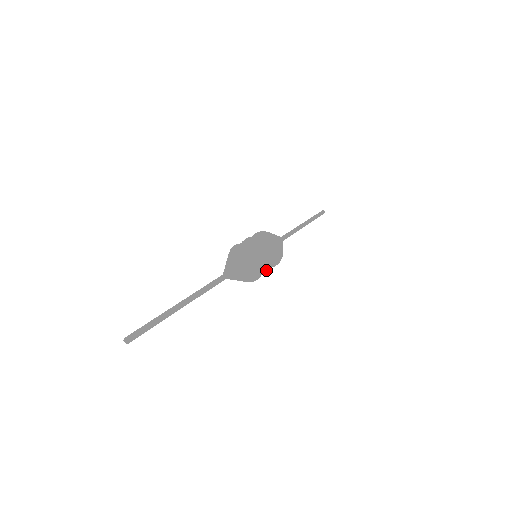
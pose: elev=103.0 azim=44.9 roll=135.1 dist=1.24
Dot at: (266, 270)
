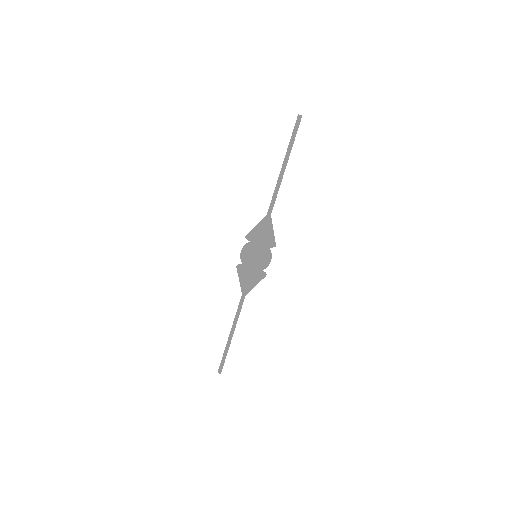
Dot at: occluded
